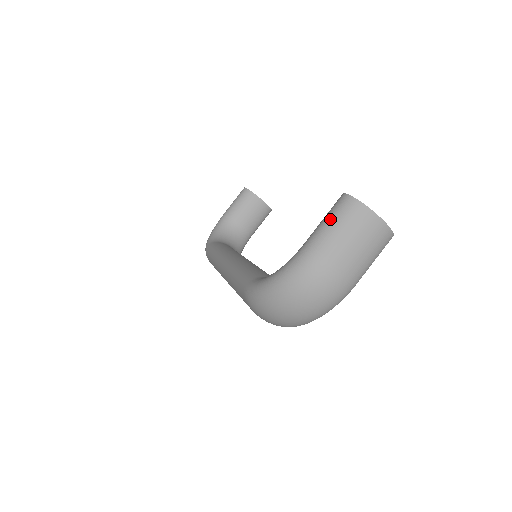
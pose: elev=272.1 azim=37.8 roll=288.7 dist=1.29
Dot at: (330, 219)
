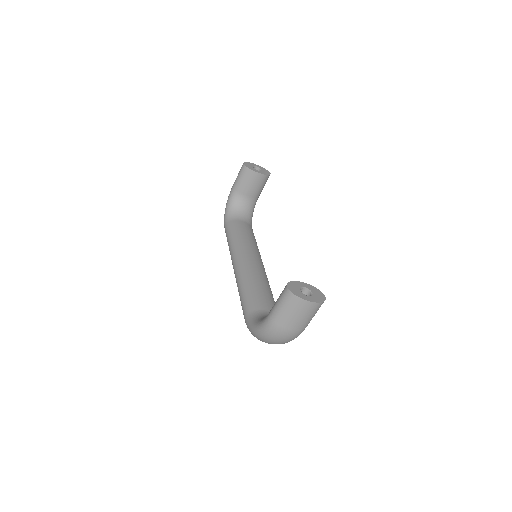
Dot at: (280, 305)
